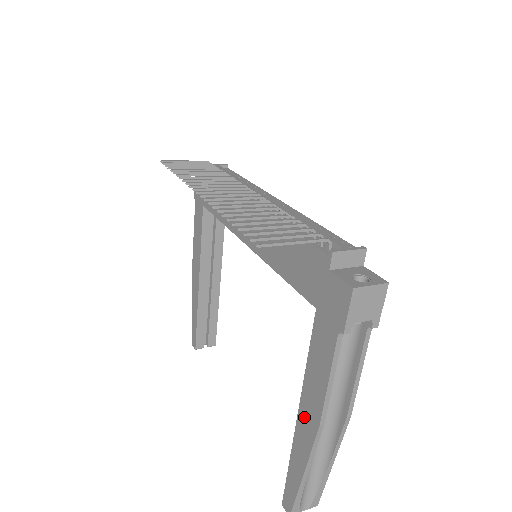
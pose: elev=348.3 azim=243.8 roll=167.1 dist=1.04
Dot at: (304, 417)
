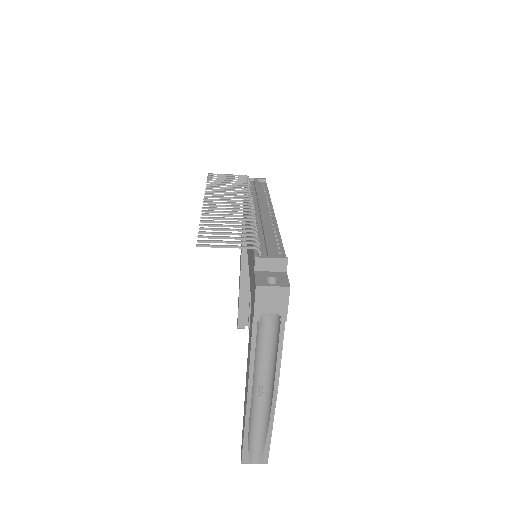
Dot at: (246, 384)
